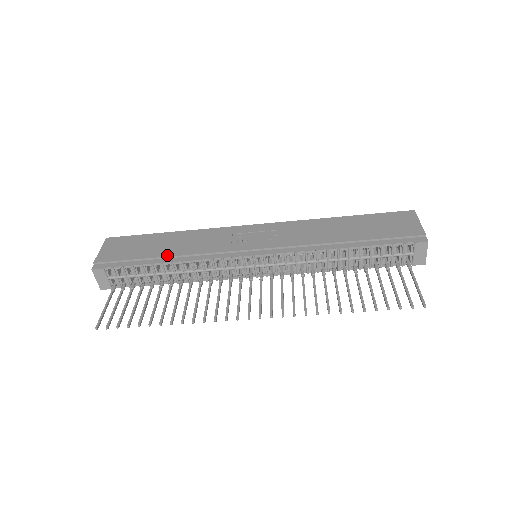
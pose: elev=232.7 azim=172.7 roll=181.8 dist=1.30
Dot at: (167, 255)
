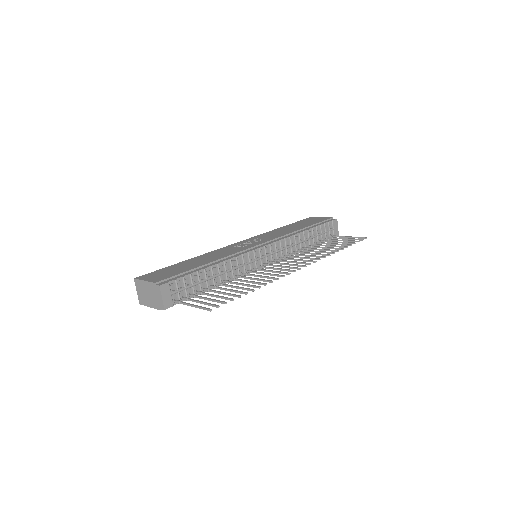
Dot at: (209, 262)
